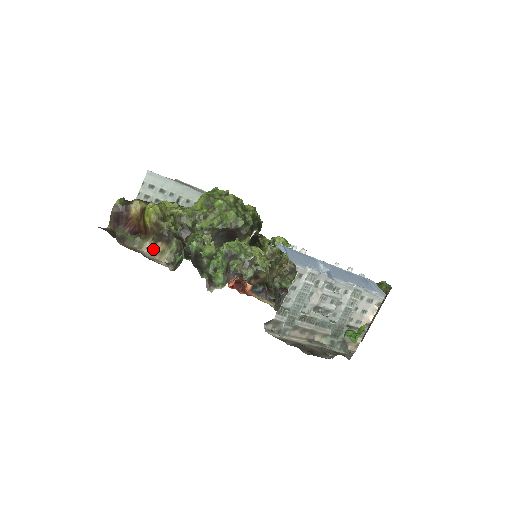
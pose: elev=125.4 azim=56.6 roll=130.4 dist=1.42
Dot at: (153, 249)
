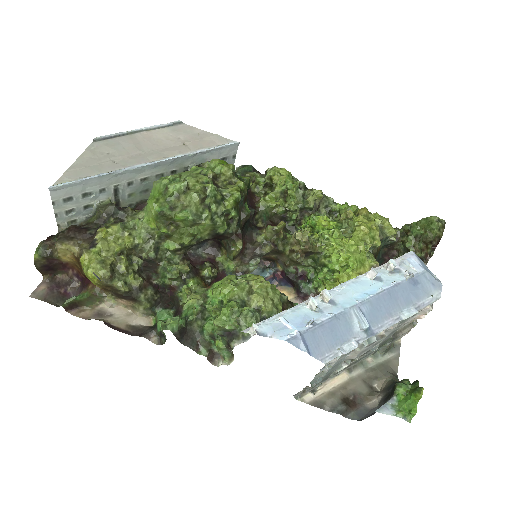
Dot at: (119, 302)
